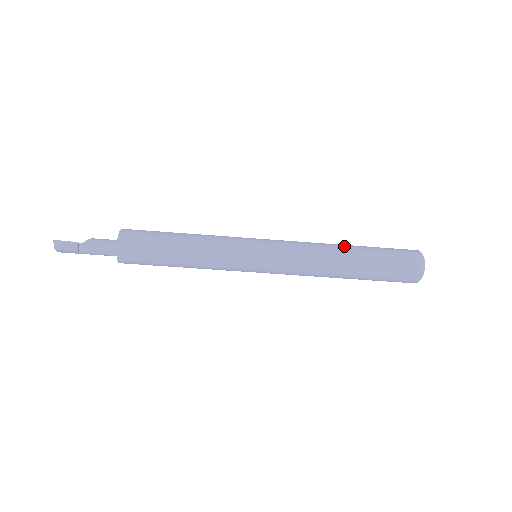
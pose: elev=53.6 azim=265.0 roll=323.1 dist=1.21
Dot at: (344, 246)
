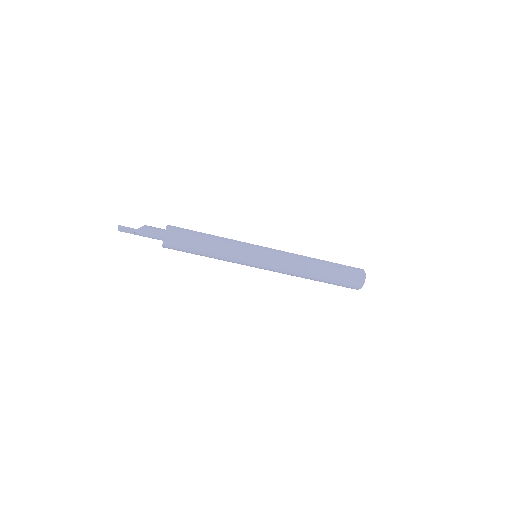
Dot at: (316, 260)
